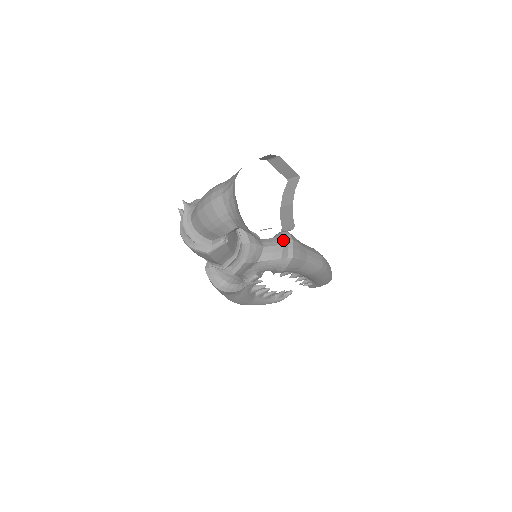
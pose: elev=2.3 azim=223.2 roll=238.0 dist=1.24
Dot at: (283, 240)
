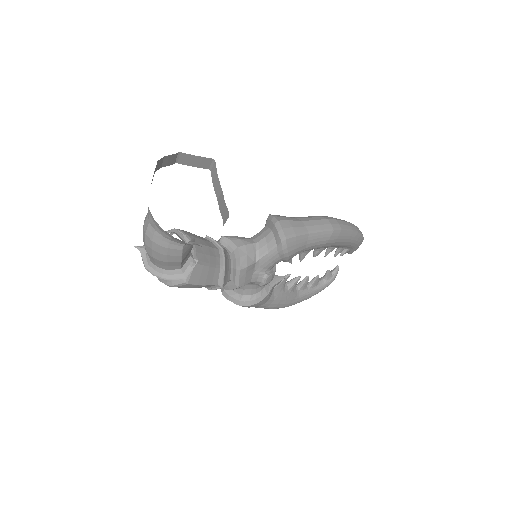
Dot at: (271, 226)
